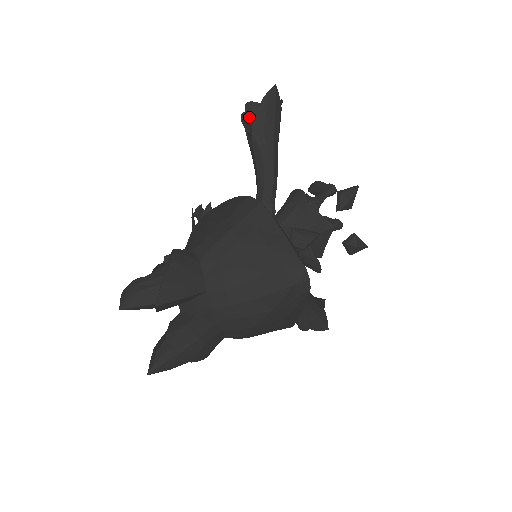
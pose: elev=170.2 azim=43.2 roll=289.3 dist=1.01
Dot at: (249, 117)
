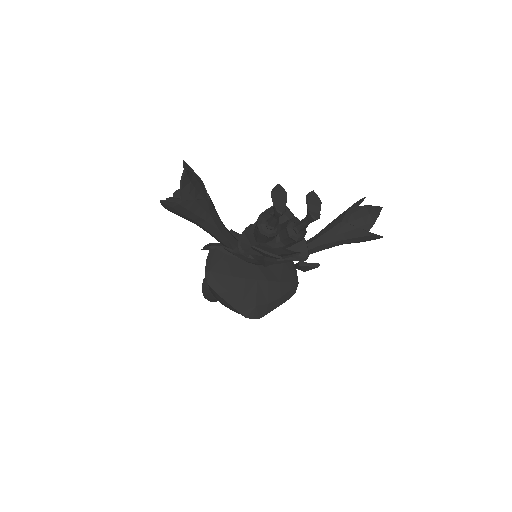
Dot at: occluded
